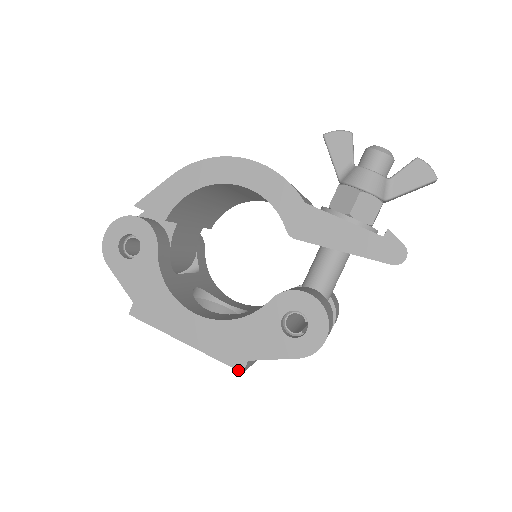
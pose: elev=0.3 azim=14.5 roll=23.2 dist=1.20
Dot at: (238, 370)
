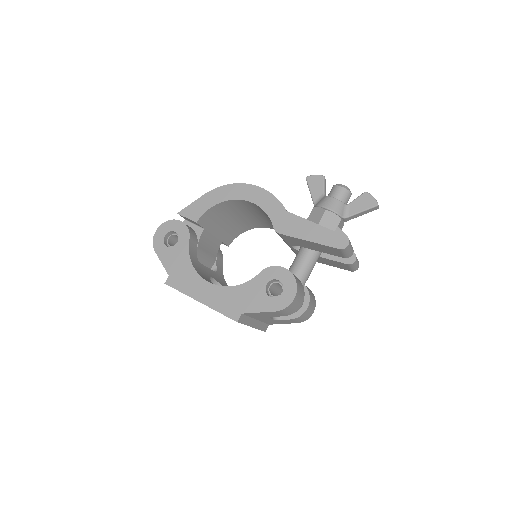
Dot at: (234, 320)
